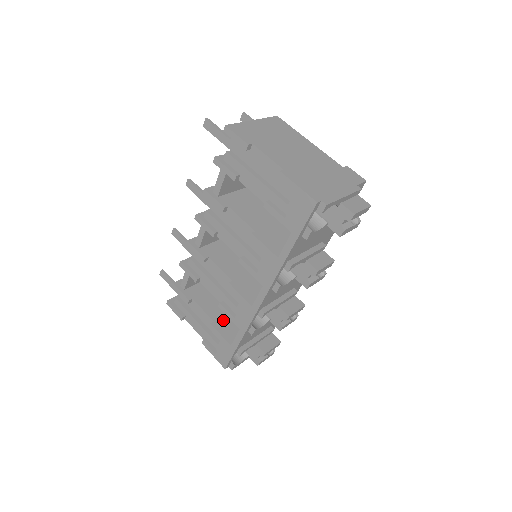
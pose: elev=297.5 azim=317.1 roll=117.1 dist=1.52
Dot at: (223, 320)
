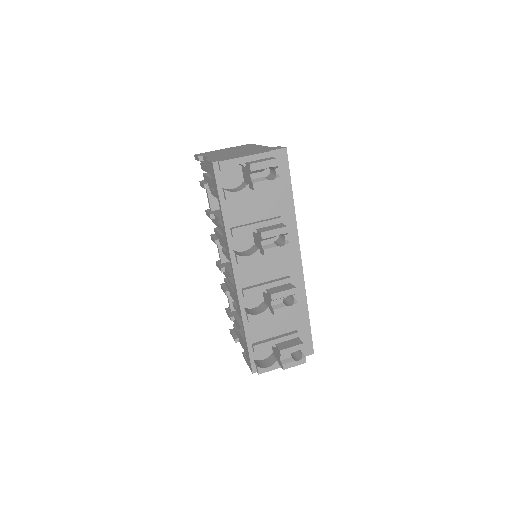
Dot at: occluded
